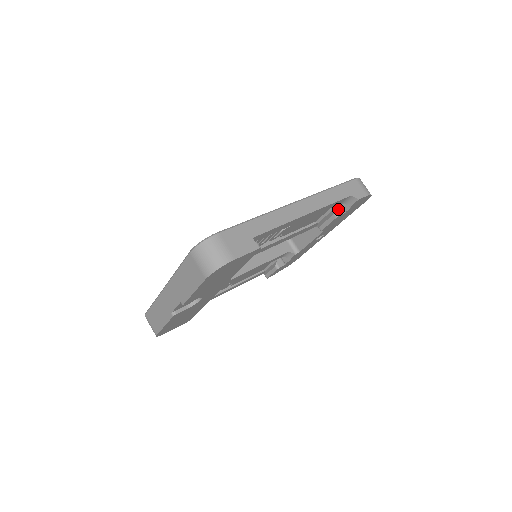
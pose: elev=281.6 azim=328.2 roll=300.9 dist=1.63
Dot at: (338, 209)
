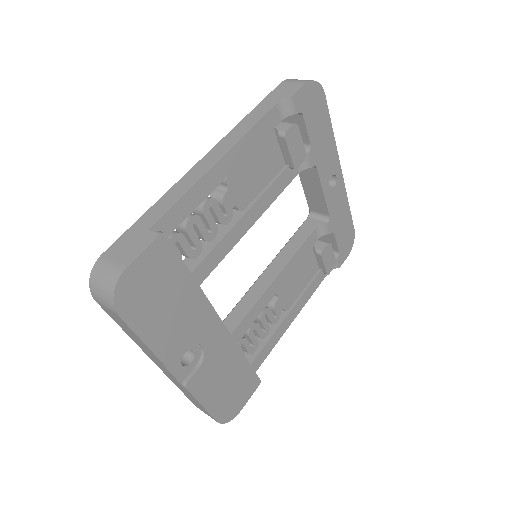
Dot at: (281, 128)
